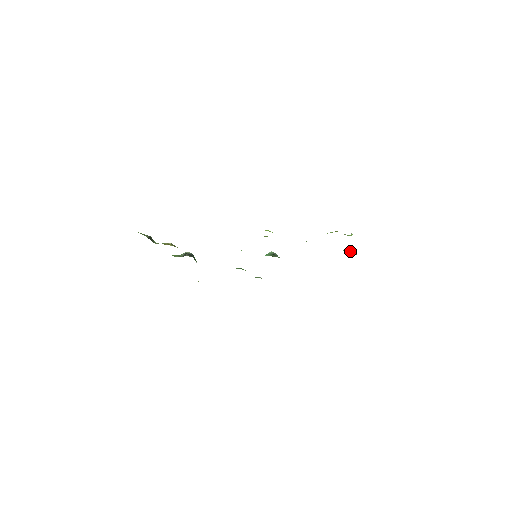
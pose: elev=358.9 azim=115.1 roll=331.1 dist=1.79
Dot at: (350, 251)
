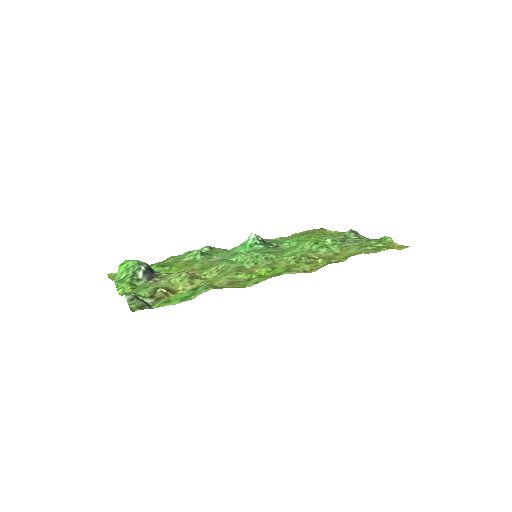
Dot at: (359, 236)
